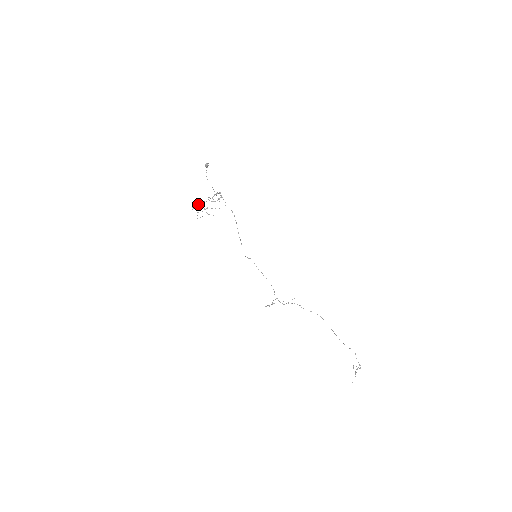
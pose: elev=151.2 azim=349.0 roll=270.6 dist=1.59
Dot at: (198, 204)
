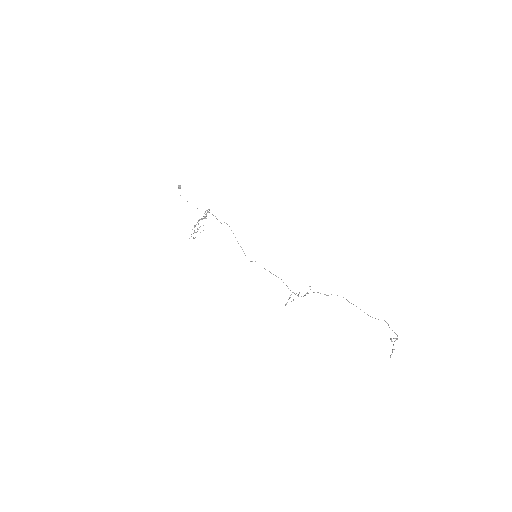
Dot at: occluded
